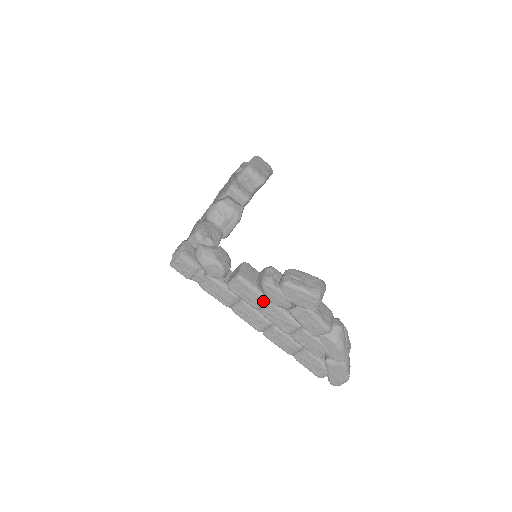
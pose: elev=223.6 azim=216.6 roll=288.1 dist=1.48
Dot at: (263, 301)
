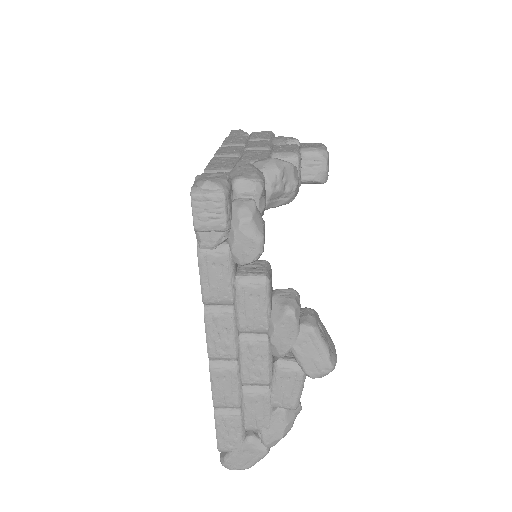
Dot at: (261, 328)
